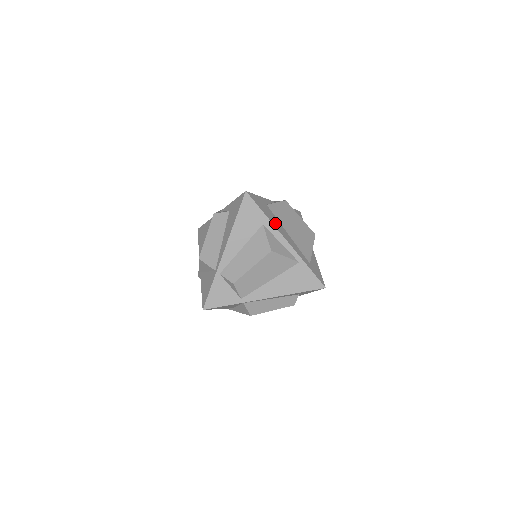
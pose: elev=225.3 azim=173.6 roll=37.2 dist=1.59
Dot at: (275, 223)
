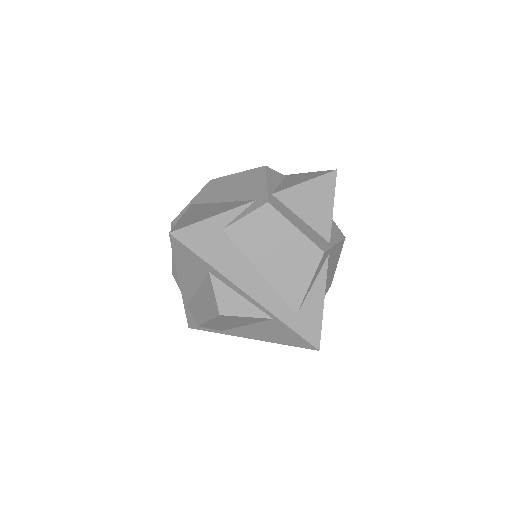
Dot at: (229, 267)
